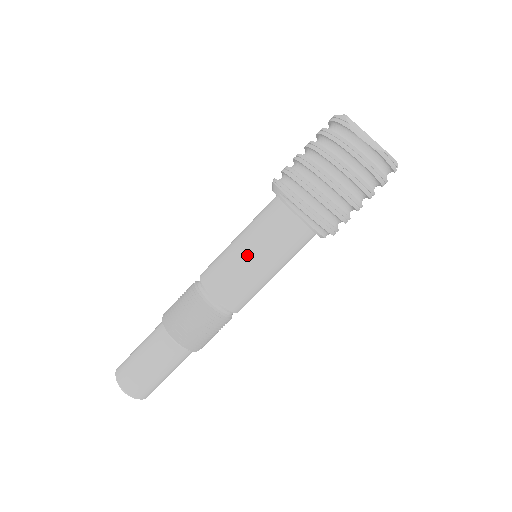
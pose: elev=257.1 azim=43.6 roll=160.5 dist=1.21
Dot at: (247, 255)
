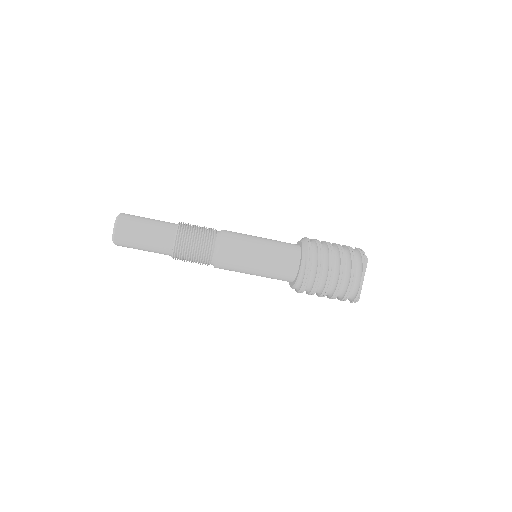
Dot at: (258, 256)
